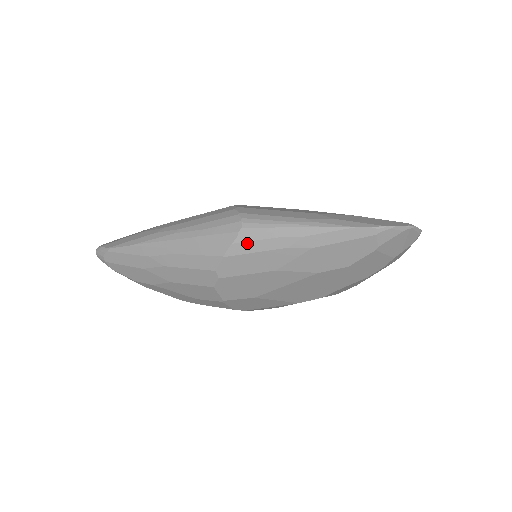
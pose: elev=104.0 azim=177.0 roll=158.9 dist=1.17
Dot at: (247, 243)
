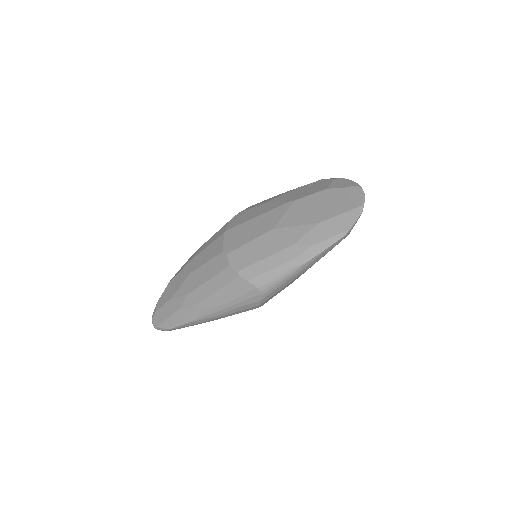
Dot at: (270, 294)
